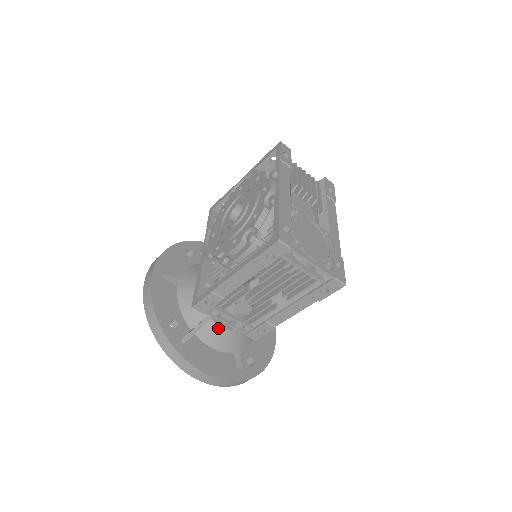
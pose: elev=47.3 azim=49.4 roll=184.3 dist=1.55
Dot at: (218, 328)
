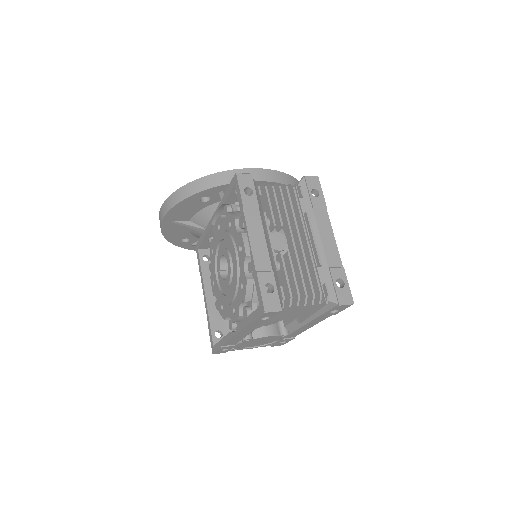
Dot at: occluded
